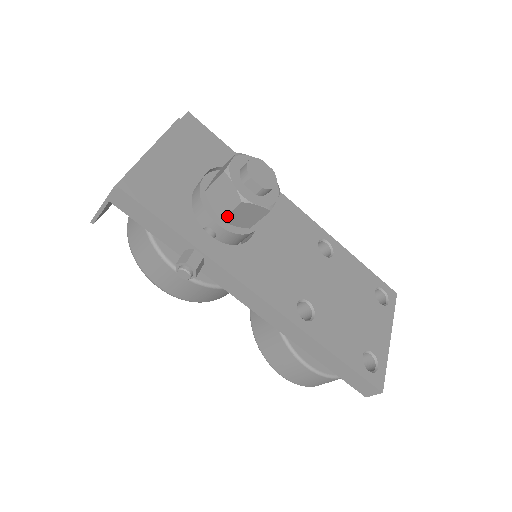
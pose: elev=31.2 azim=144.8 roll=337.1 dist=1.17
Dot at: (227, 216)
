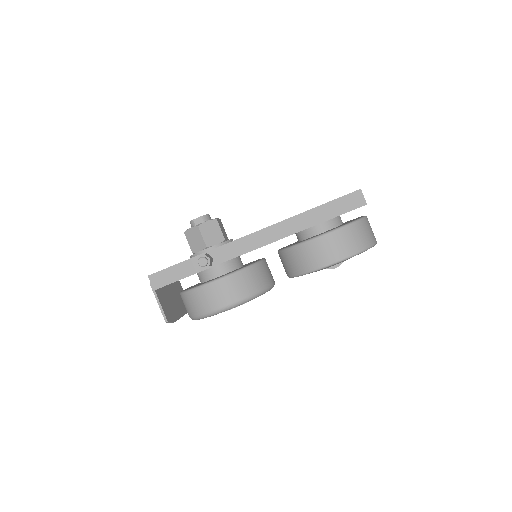
Dot at: (205, 241)
